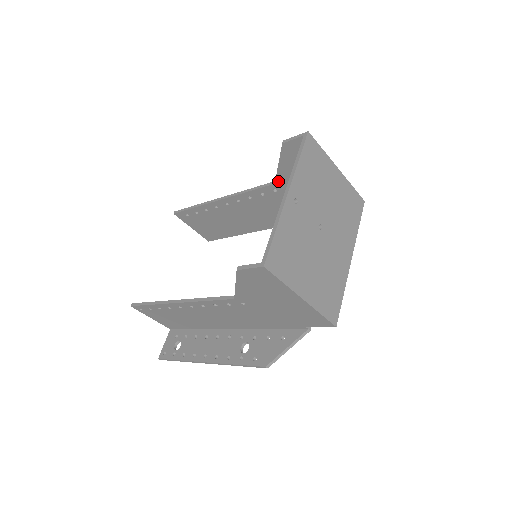
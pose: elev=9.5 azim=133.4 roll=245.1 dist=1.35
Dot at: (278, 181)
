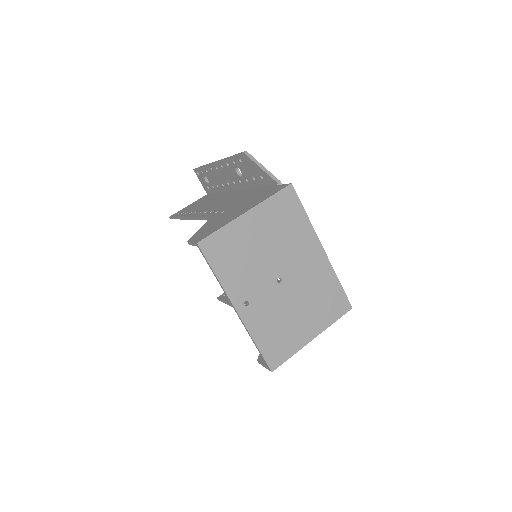
Dot at: occluded
